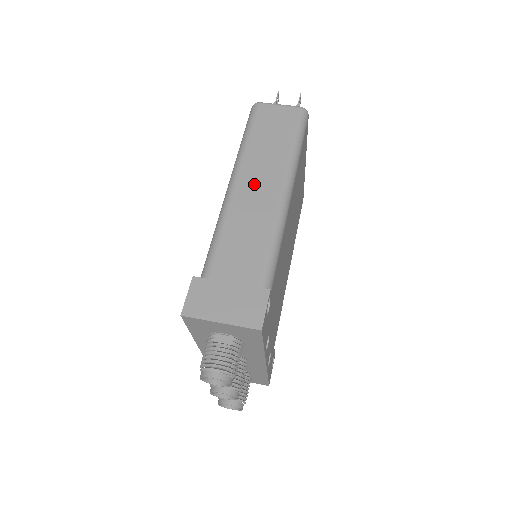
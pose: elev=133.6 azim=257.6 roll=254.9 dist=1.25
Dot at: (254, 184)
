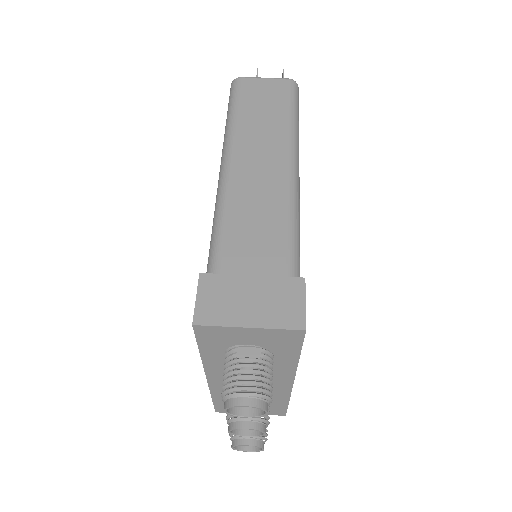
Dot at: (253, 161)
